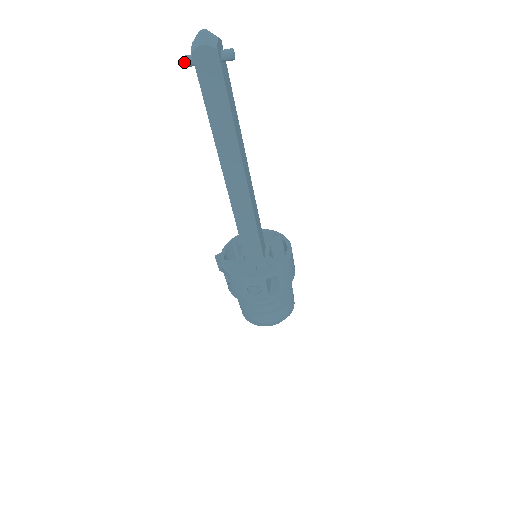
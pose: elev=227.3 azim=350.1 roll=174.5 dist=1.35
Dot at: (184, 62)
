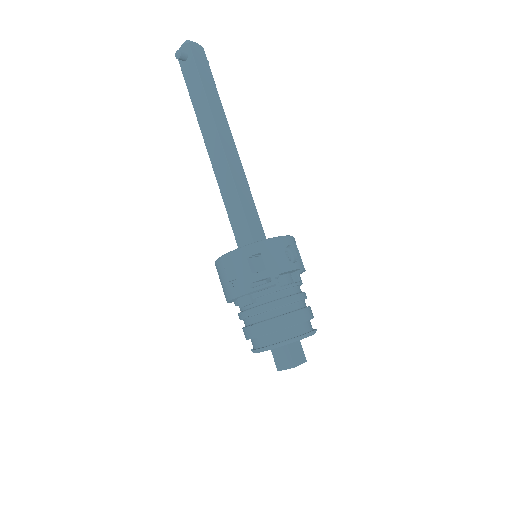
Dot at: (180, 51)
